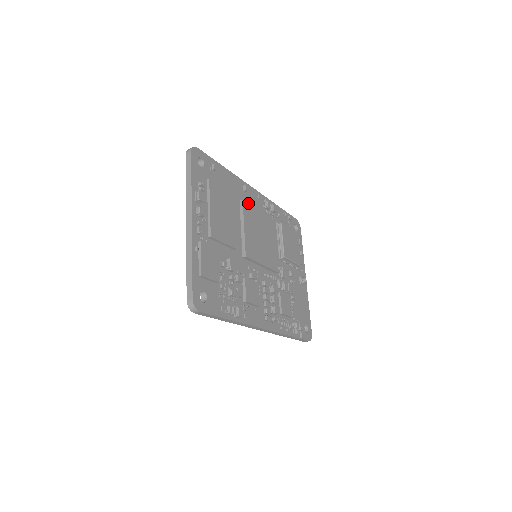
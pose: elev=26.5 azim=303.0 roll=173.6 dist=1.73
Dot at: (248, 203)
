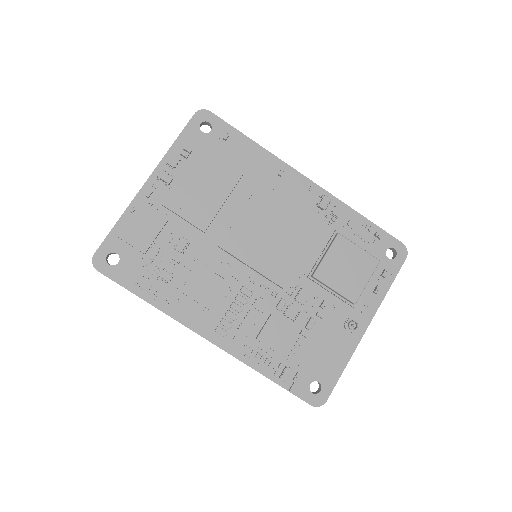
Dot at: (271, 189)
